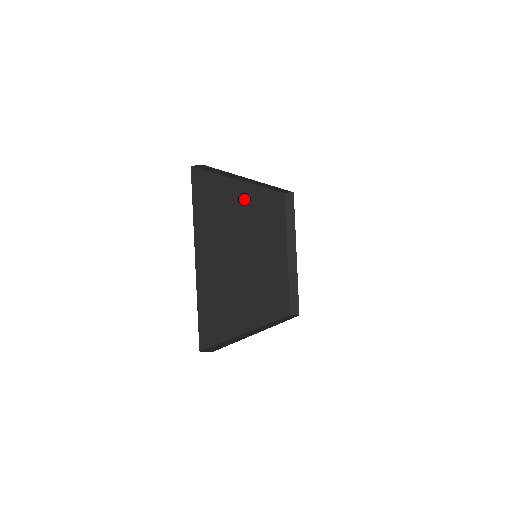
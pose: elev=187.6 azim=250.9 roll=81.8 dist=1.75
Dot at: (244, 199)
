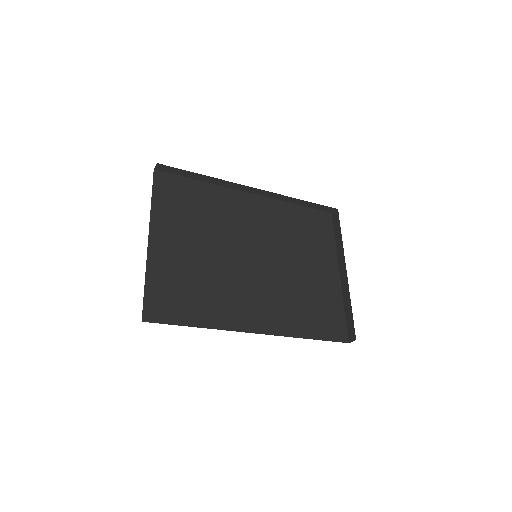
Dot at: (244, 207)
